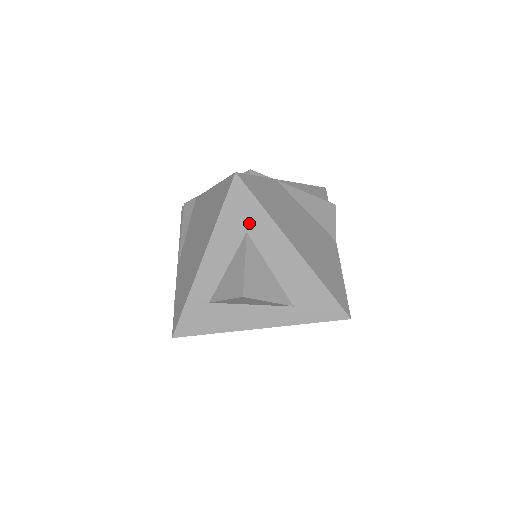
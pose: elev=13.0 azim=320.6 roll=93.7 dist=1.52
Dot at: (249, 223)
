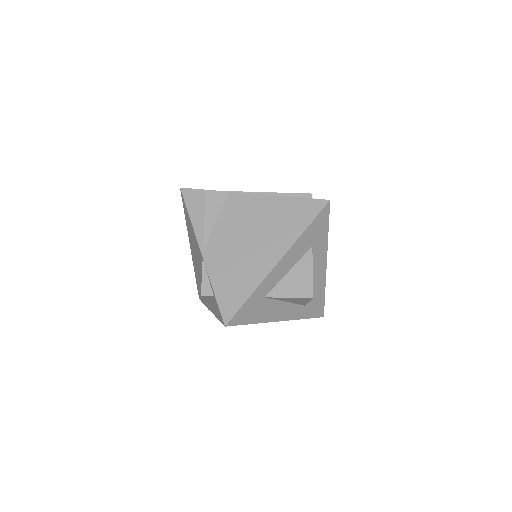
Dot at: (317, 239)
